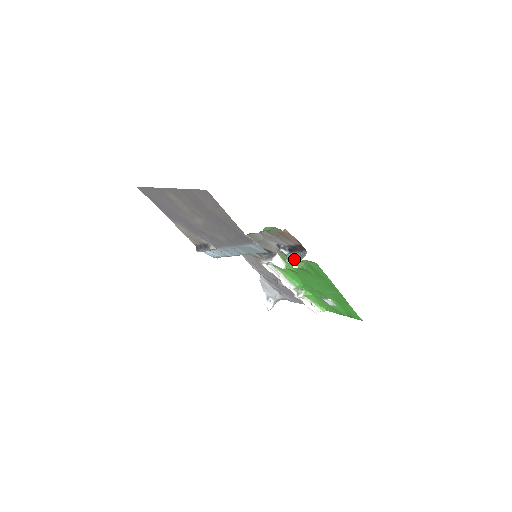
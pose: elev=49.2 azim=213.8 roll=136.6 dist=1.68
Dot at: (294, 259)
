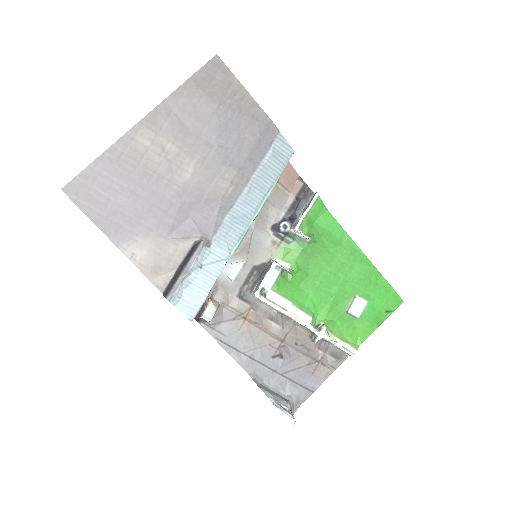
Dot at: (306, 208)
